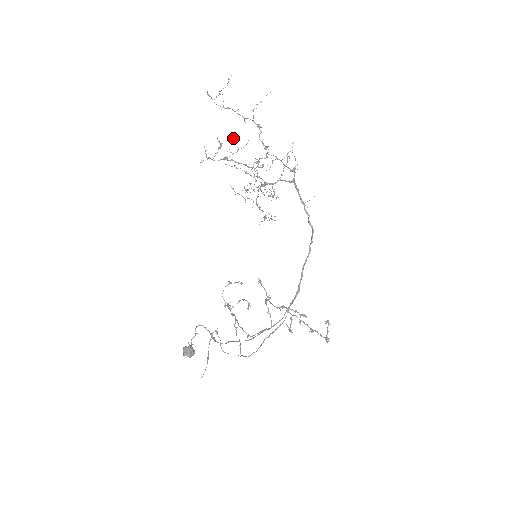
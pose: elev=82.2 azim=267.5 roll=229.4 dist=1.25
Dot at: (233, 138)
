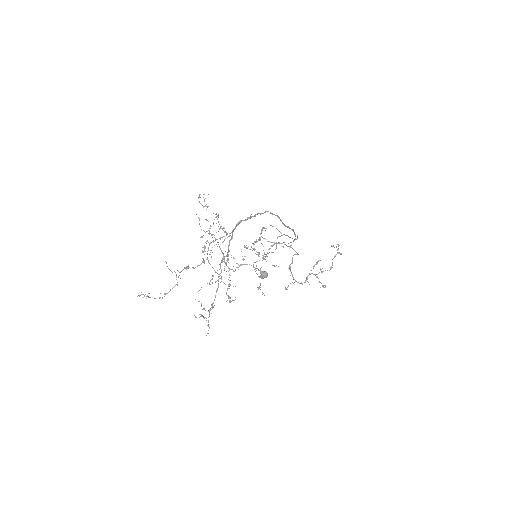
Dot at: occluded
